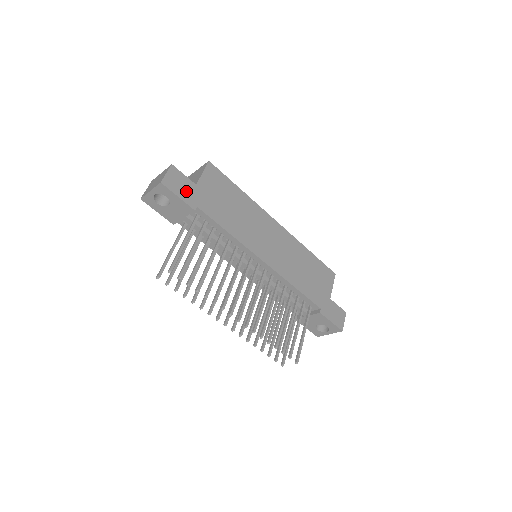
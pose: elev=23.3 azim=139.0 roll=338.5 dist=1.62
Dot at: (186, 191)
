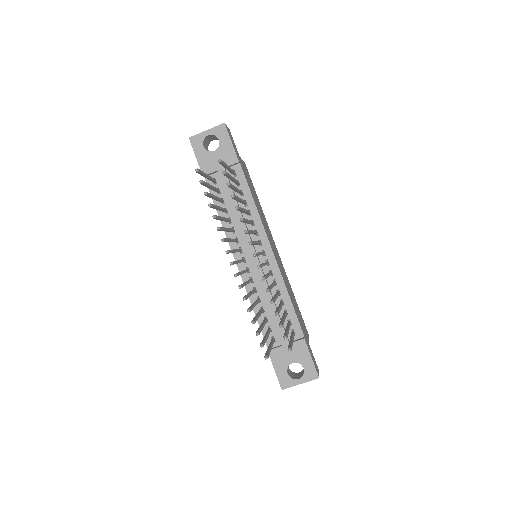
Dot at: (235, 148)
